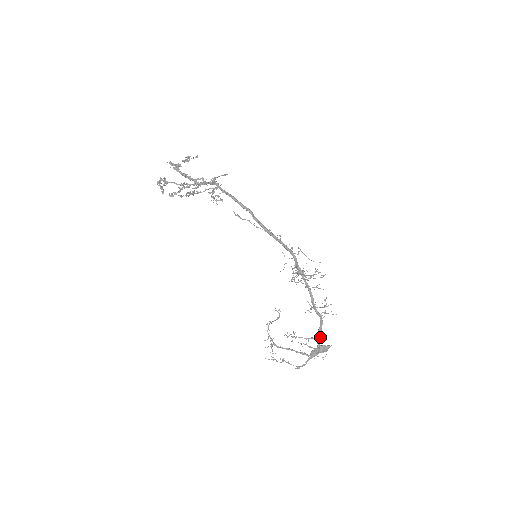
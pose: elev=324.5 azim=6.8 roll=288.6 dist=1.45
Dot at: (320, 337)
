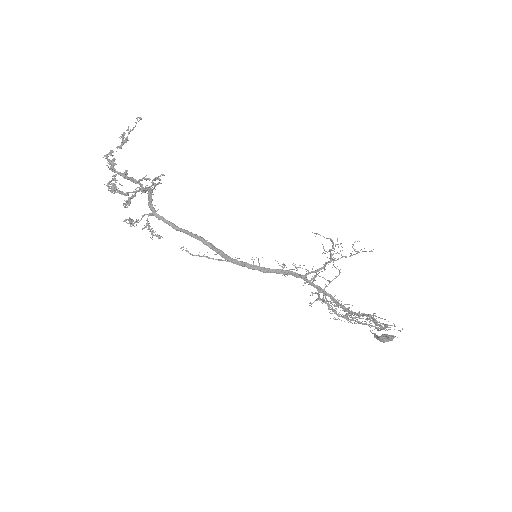
Dot at: (379, 326)
